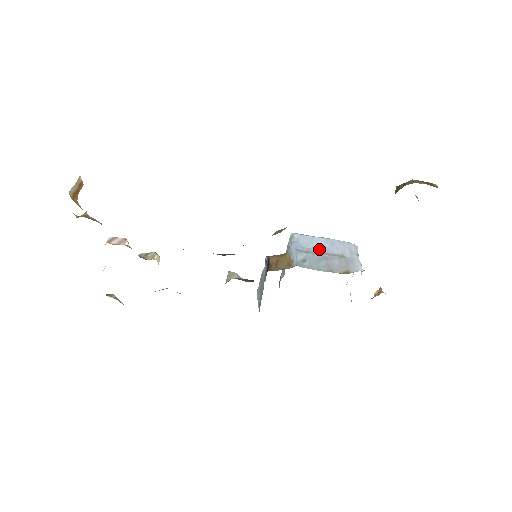
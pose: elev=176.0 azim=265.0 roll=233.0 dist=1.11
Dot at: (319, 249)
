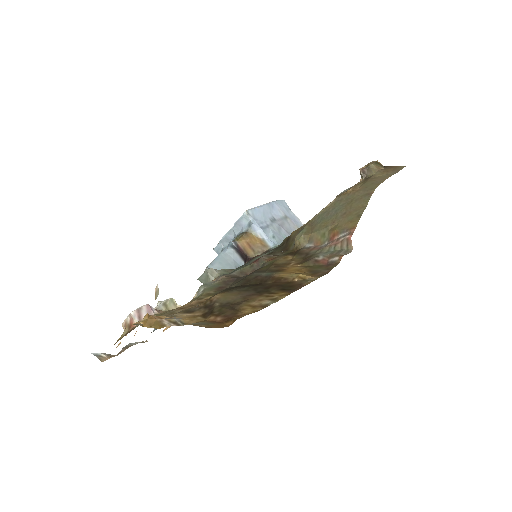
Dot at: (270, 218)
